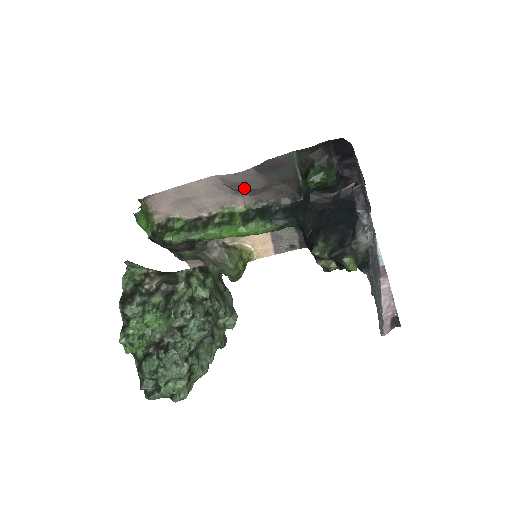
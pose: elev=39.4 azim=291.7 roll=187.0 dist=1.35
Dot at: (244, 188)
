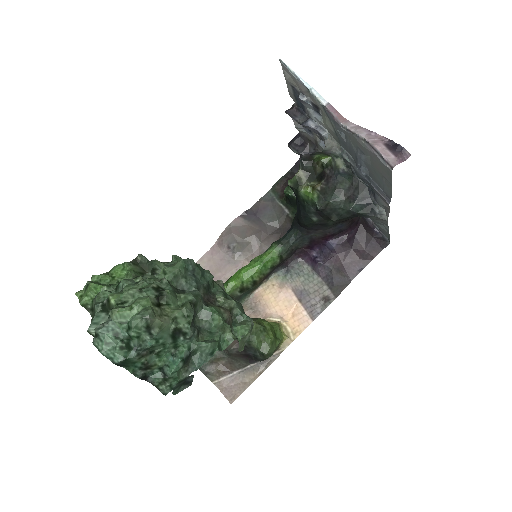
Dot at: (239, 239)
